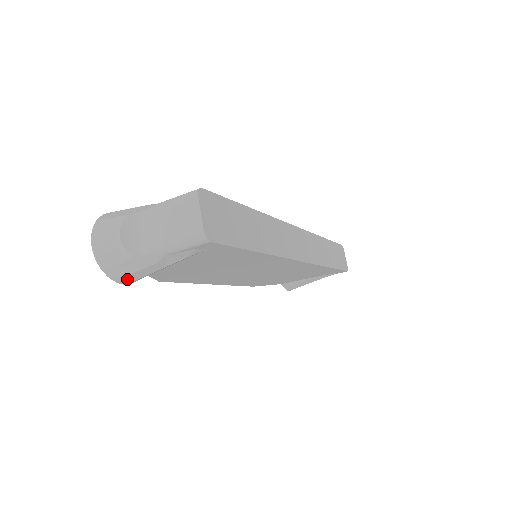
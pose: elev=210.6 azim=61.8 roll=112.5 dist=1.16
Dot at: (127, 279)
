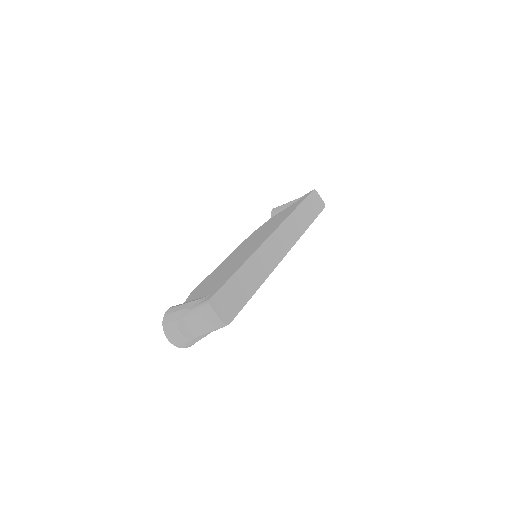
Dot at: occluded
